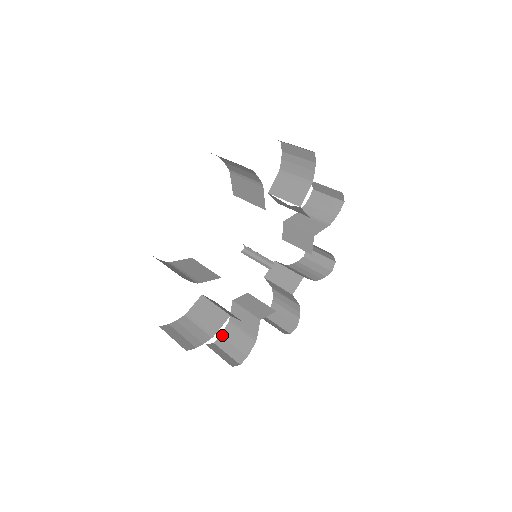
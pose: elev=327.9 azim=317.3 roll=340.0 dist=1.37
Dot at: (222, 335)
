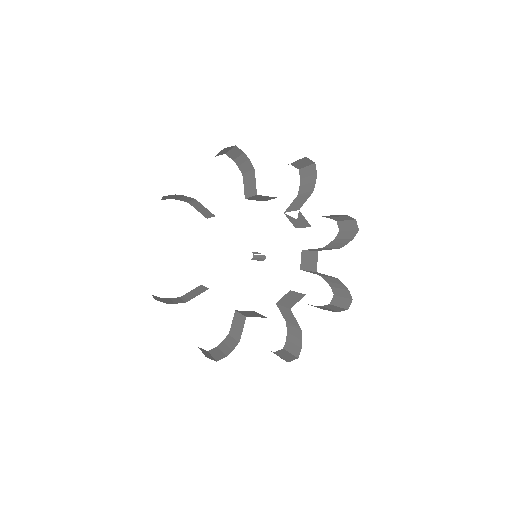
Dot at: (218, 346)
